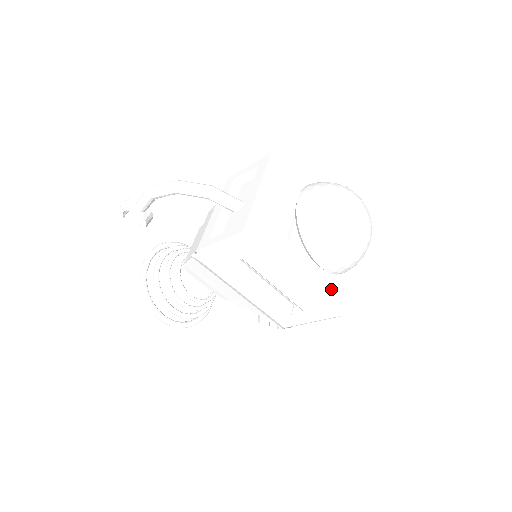
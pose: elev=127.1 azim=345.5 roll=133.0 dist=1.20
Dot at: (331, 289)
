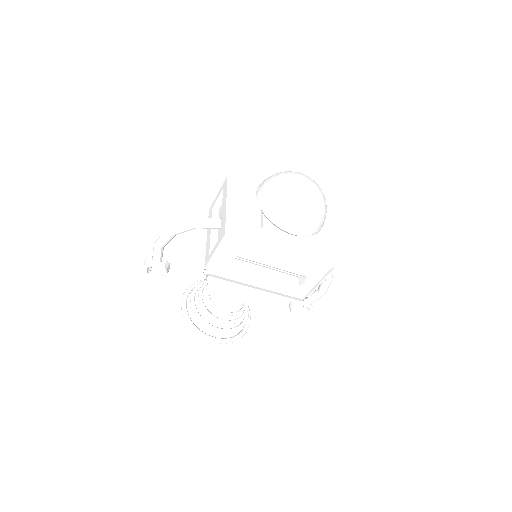
Dot at: (316, 250)
